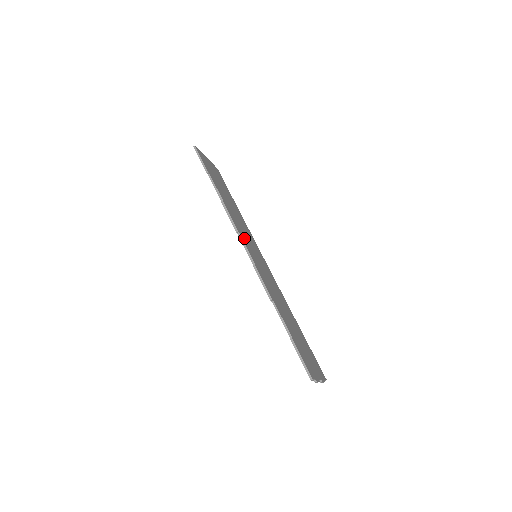
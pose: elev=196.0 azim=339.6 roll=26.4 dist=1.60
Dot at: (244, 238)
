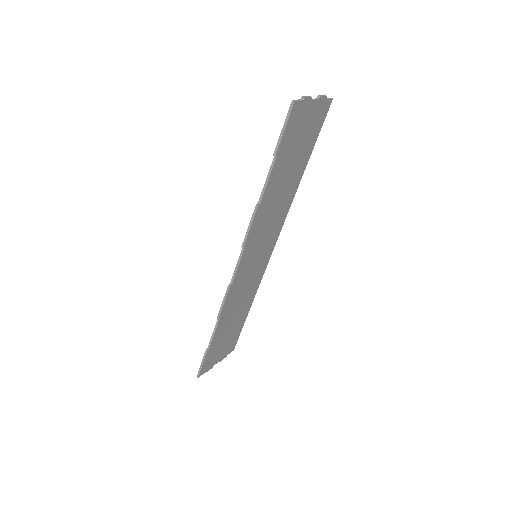
Dot at: (251, 247)
